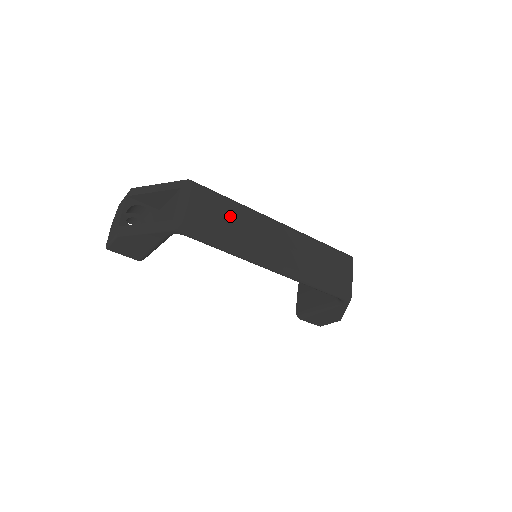
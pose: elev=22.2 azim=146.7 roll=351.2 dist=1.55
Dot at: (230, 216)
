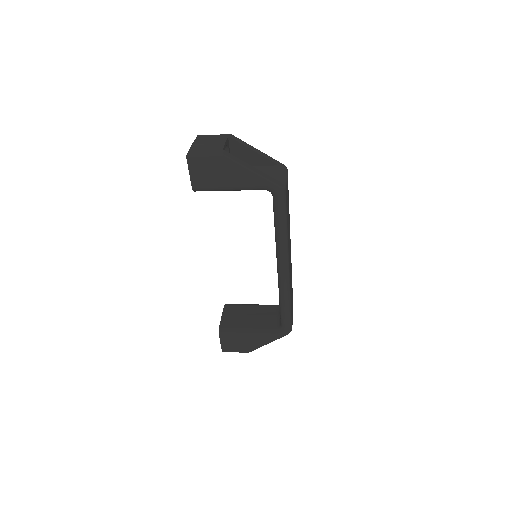
Dot at: occluded
